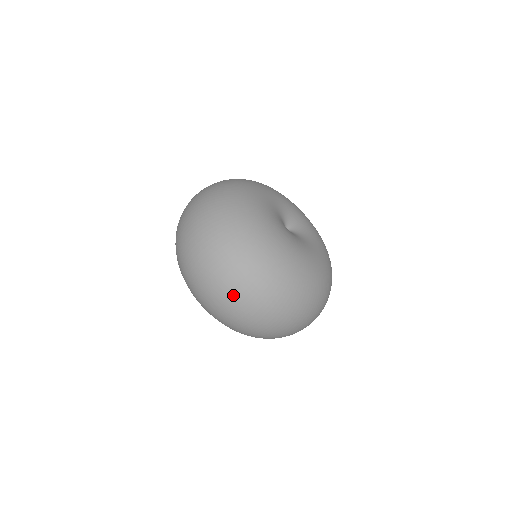
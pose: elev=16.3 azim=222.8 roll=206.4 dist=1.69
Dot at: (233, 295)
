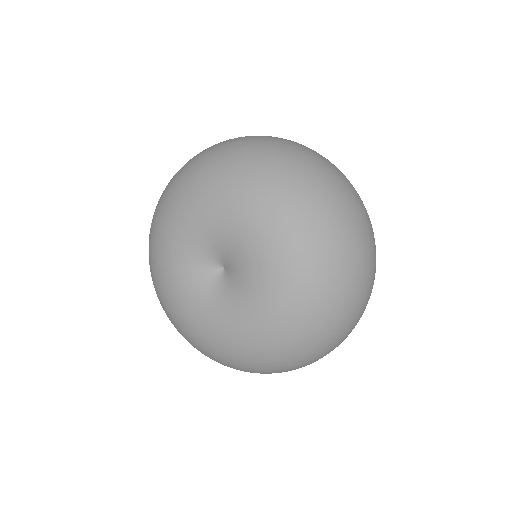
Dot at: (360, 201)
